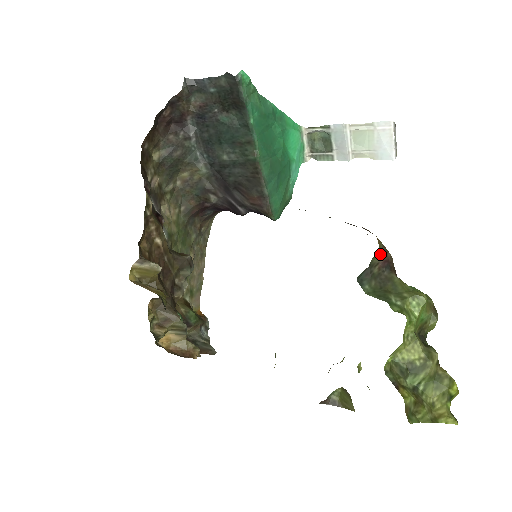
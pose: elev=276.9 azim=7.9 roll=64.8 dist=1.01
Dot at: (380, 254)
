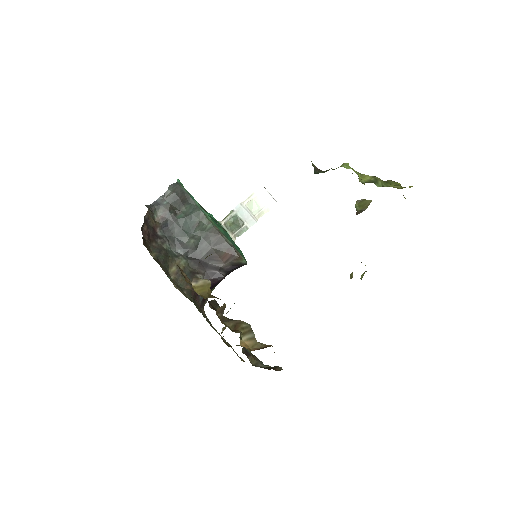
Dot at: (313, 164)
